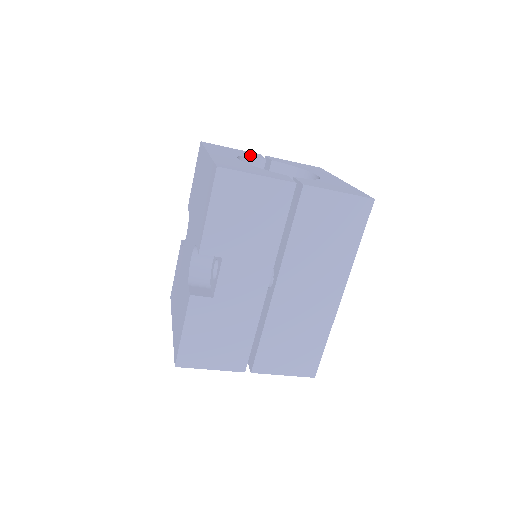
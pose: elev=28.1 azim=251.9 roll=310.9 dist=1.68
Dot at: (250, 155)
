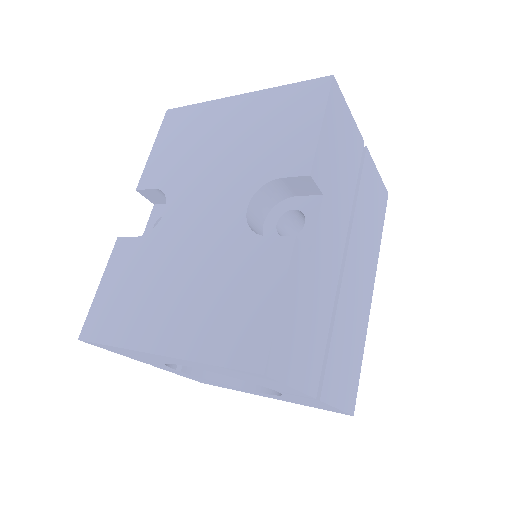
Dot at: occluded
